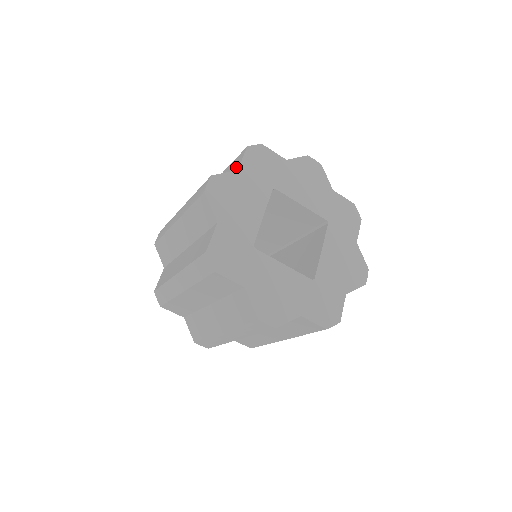
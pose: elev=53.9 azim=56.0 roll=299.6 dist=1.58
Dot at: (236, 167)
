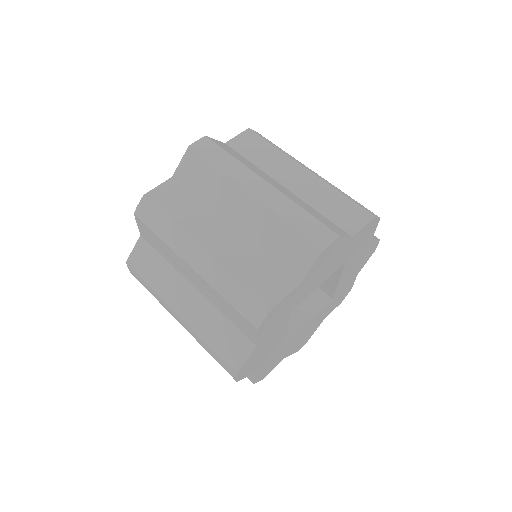
Dot at: (350, 225)
